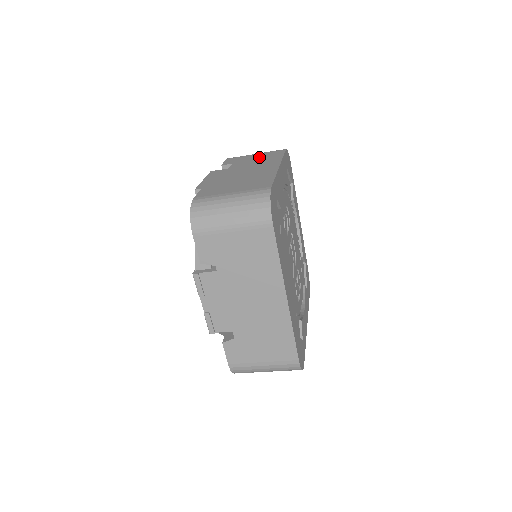
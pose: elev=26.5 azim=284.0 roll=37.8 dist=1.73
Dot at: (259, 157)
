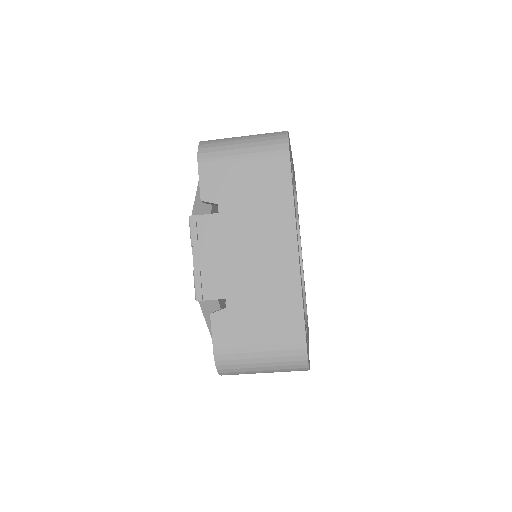
Dot at: occluded
